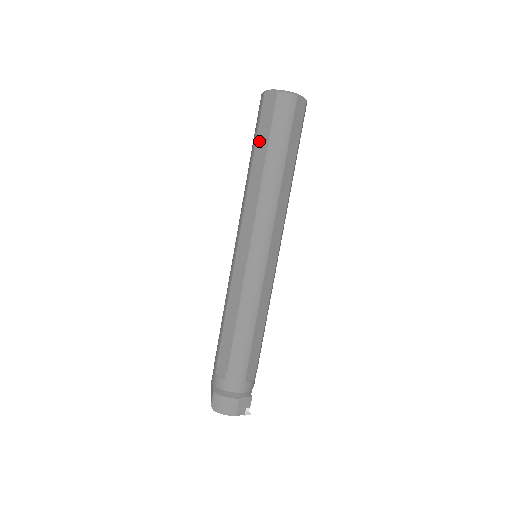
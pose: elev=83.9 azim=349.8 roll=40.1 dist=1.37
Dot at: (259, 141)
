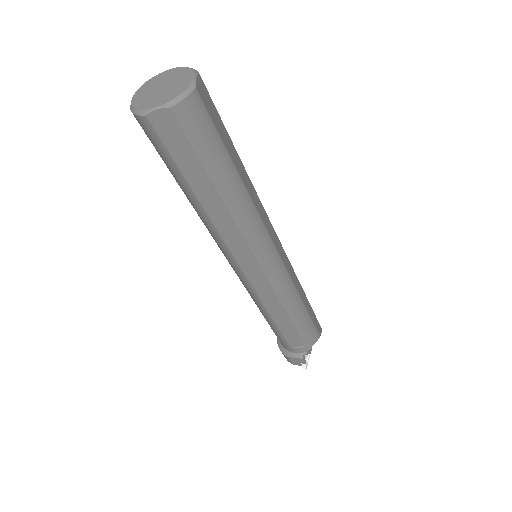
Dot at: occluded
